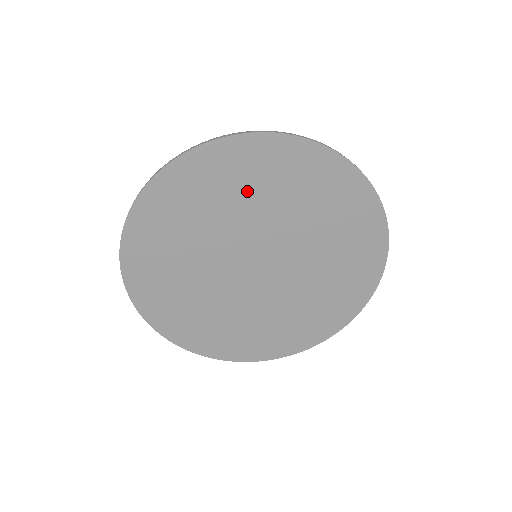
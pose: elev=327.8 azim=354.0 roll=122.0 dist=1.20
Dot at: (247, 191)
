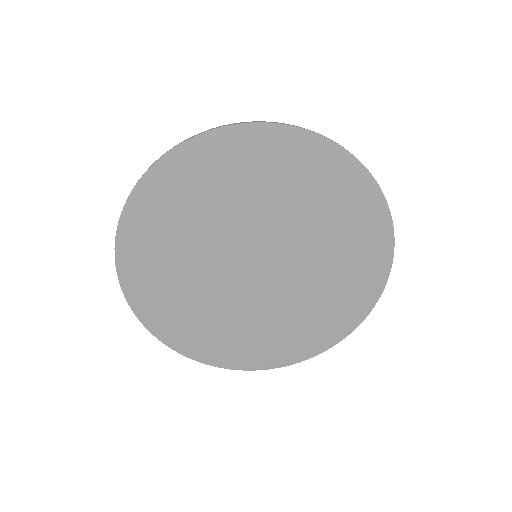
Dot at: (183, 223)
